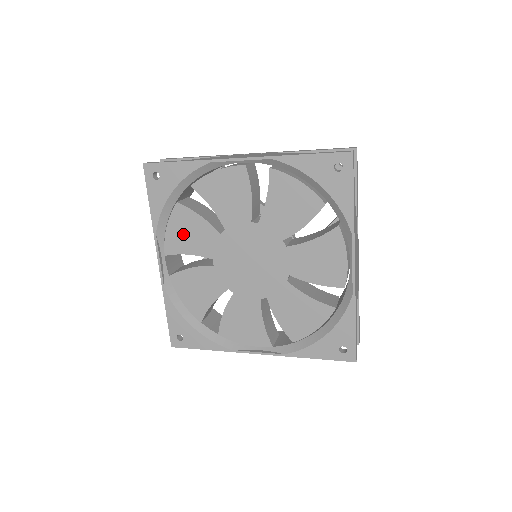
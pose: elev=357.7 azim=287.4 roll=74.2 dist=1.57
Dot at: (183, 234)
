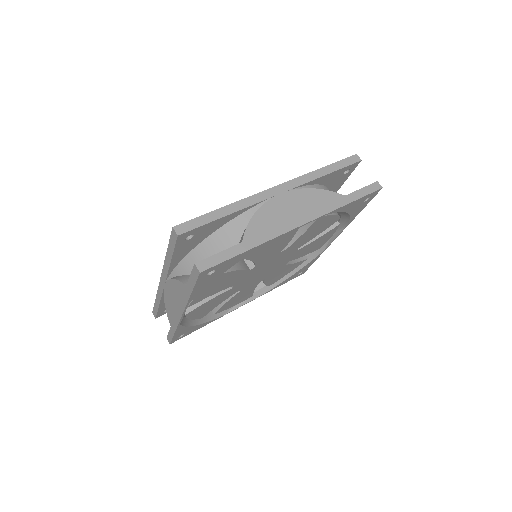
Dot at: (214, 288)
